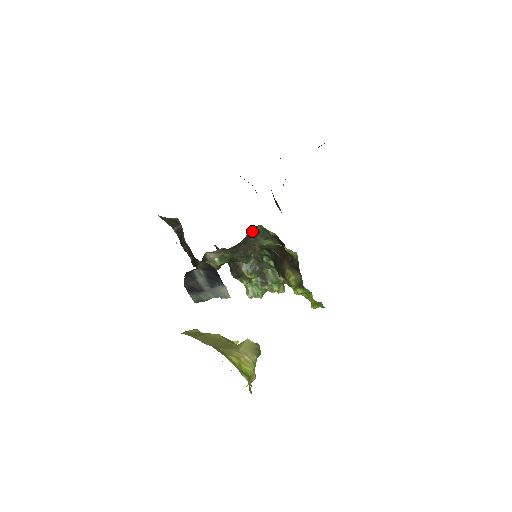
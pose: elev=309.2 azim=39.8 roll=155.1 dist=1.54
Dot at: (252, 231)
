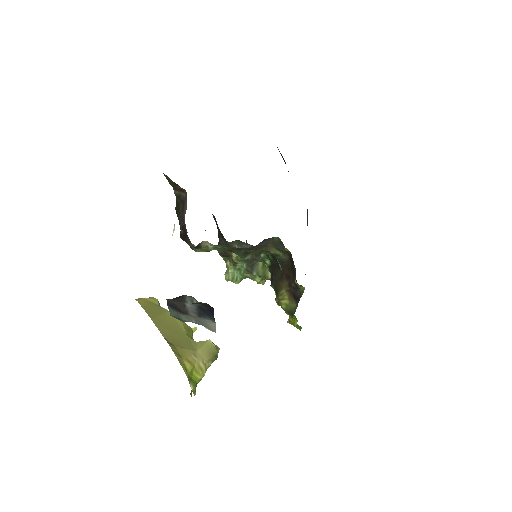
Dot at: (266, 239)
